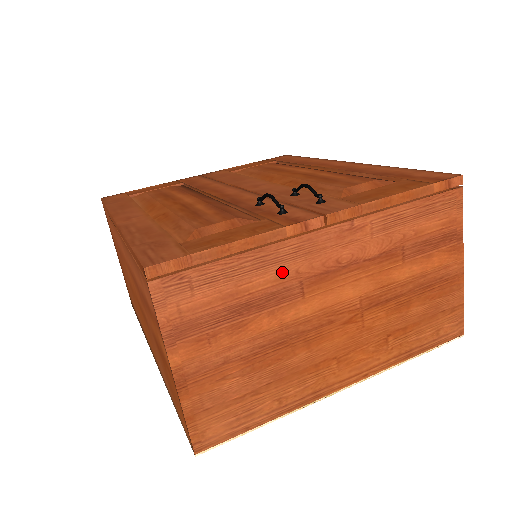
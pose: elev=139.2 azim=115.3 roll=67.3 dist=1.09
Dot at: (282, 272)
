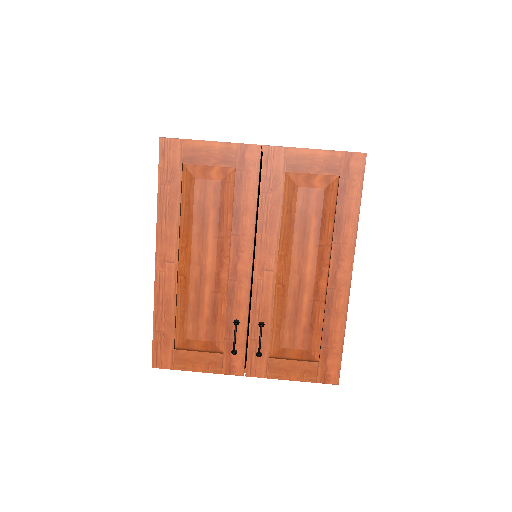
Dot at: occluded
